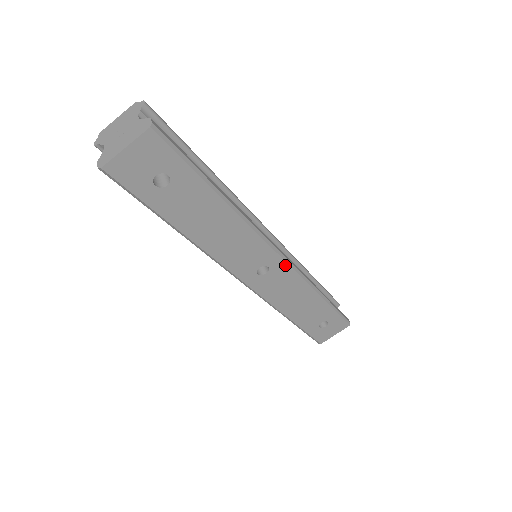
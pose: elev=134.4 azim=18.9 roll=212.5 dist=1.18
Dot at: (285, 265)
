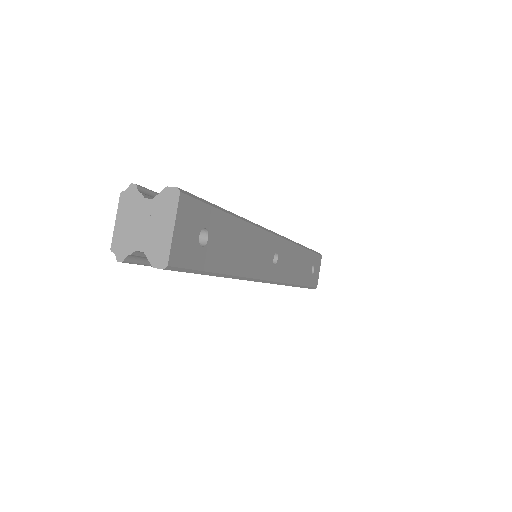
Dot at: (282, 241)
